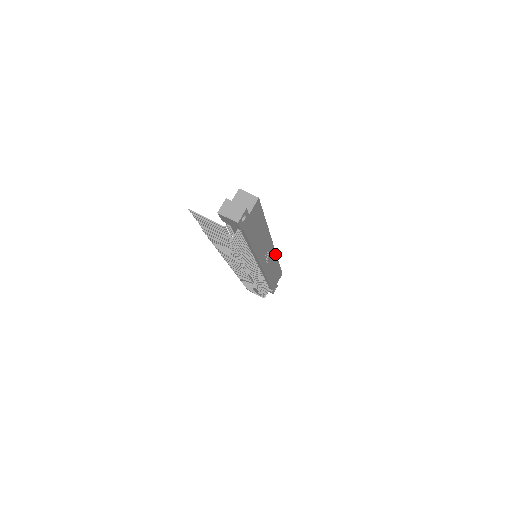
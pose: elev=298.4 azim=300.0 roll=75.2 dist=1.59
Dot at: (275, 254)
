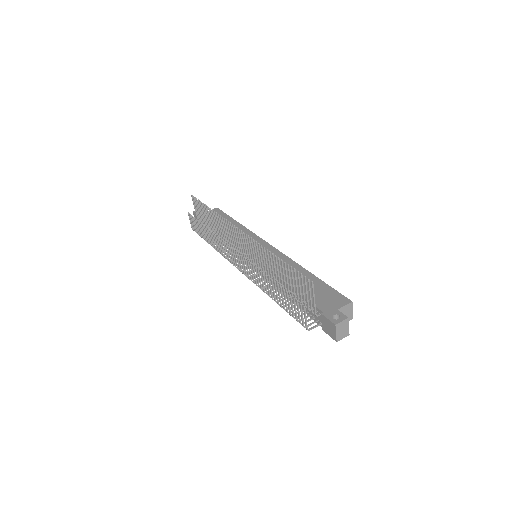
Dot at: occluded
